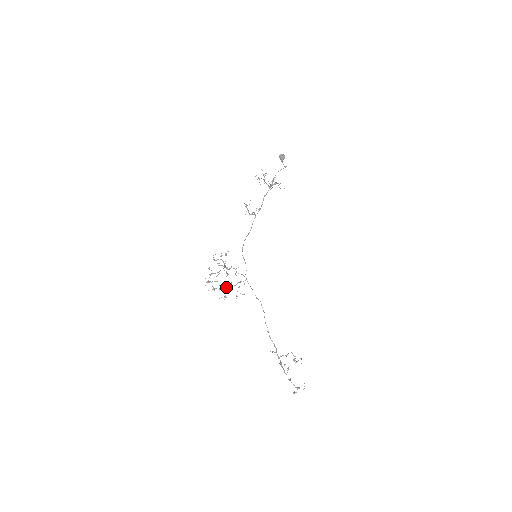
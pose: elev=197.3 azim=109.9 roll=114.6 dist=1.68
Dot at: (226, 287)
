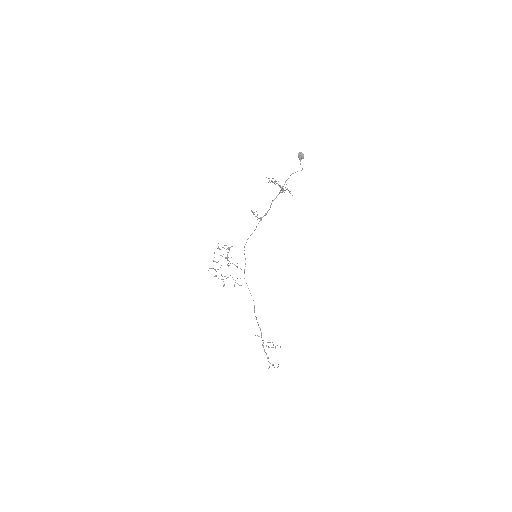
Dot at: occluded
